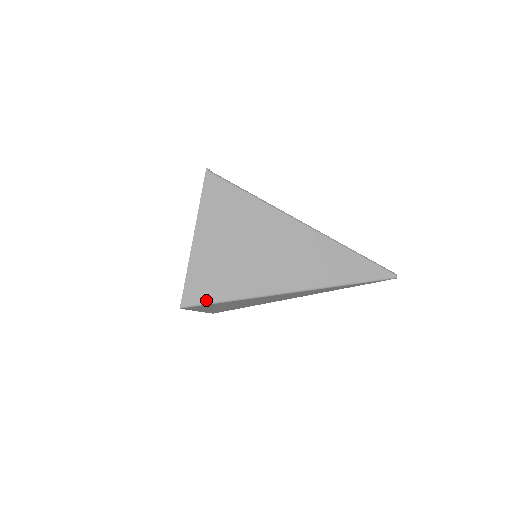
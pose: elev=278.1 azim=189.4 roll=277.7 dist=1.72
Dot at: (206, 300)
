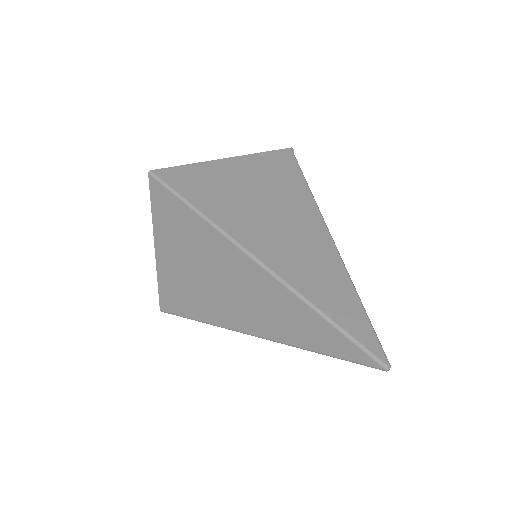
Dot at: (174, 186)
